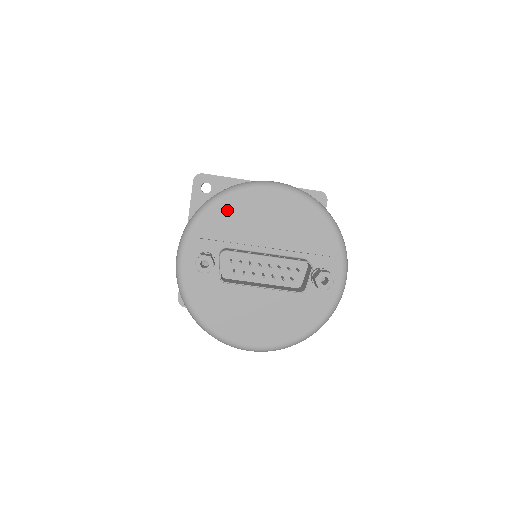
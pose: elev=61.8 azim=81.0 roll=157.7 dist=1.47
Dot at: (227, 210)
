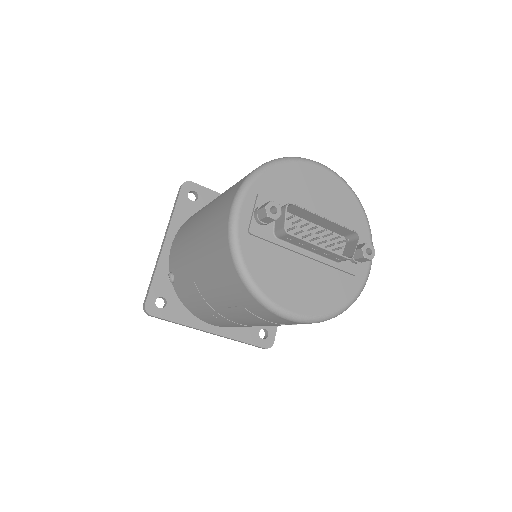
Dot at: (284, 174)
